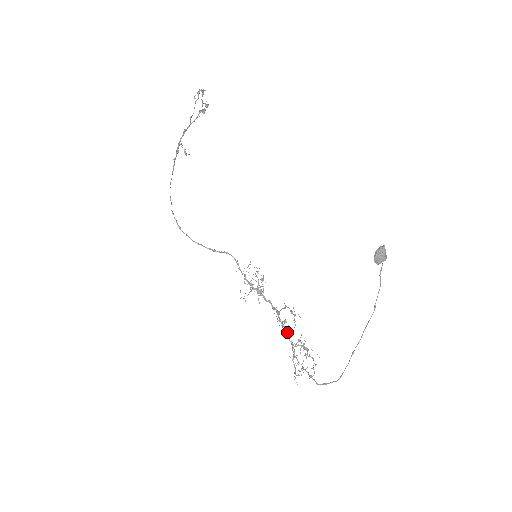
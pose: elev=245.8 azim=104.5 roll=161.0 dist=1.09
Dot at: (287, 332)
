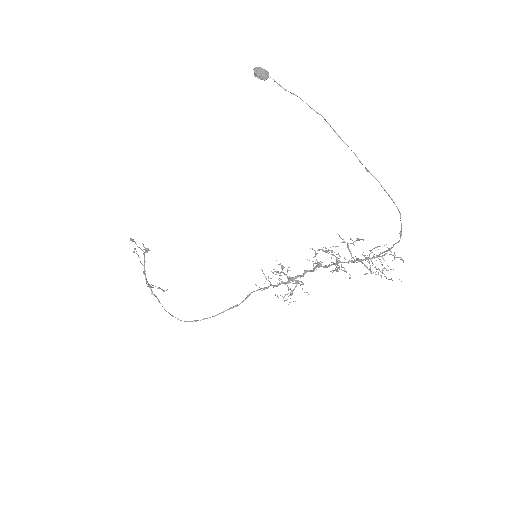
Dot at: (337, 261)
